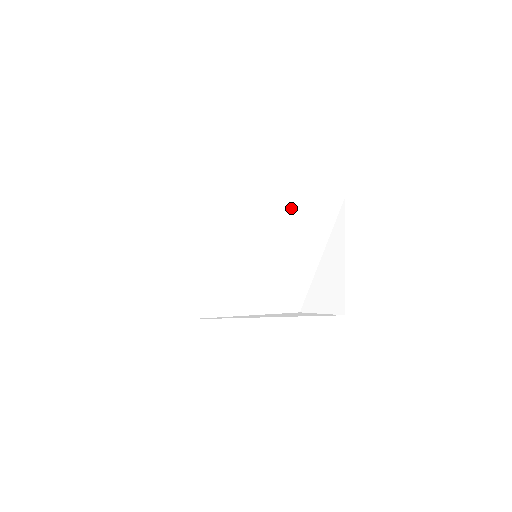
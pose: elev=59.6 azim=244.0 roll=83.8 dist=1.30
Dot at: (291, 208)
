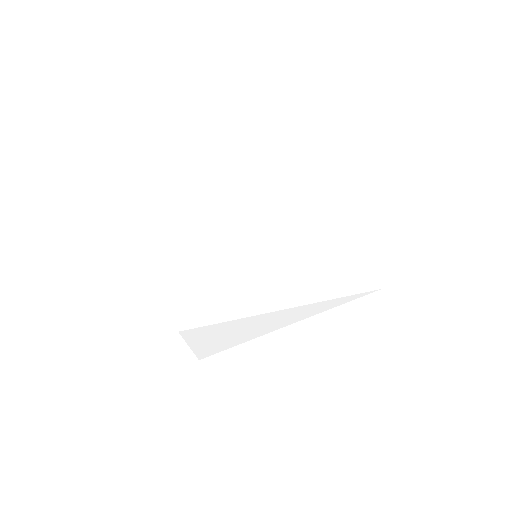
Dot at: occluded
